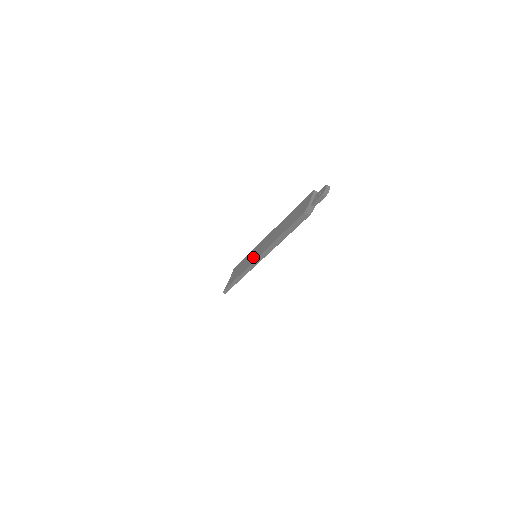
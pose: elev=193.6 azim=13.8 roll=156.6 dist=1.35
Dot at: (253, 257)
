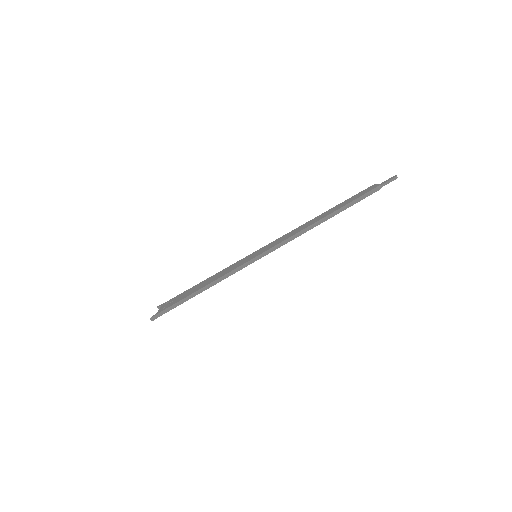
Dot at: (258, 253)
